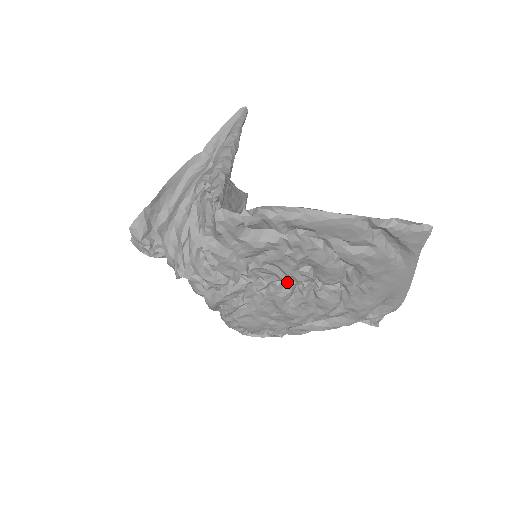
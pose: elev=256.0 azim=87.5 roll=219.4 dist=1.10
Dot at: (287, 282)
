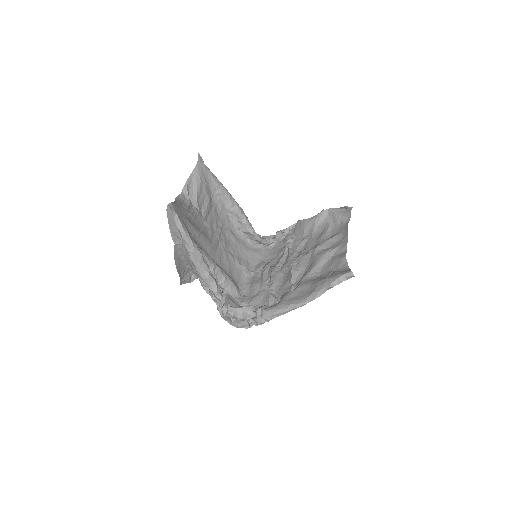
Dot at: (285, 269)
